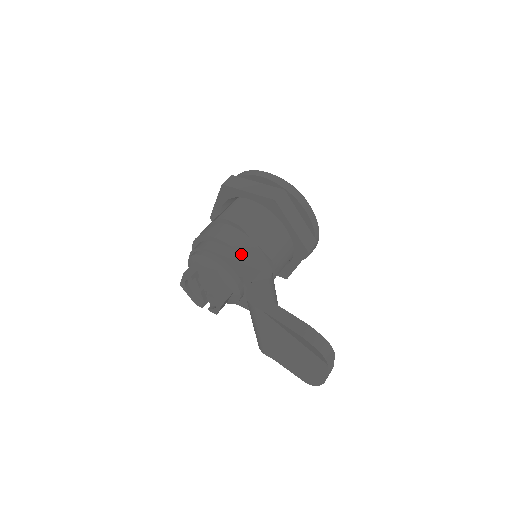
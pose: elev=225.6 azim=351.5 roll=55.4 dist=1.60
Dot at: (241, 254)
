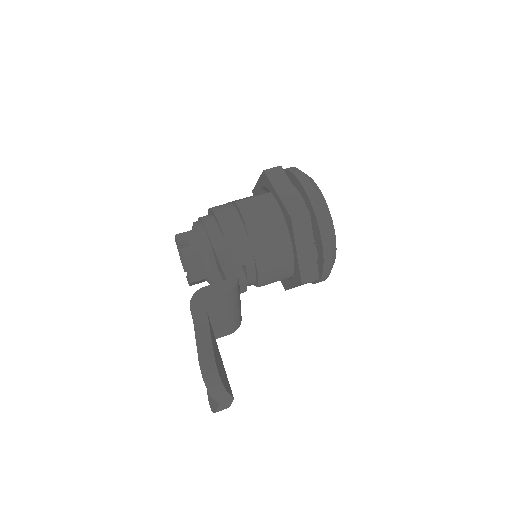
Dot at: (226, 251)
